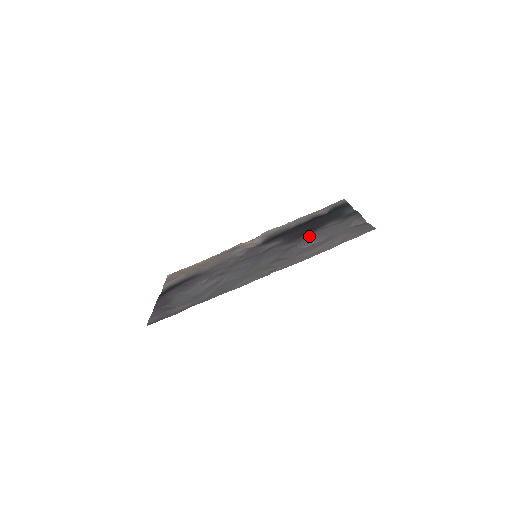
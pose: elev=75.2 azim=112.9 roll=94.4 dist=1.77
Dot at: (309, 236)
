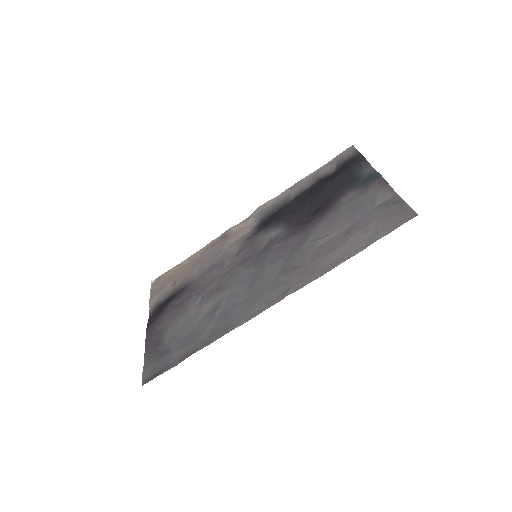
Dot at: (321, 222)
